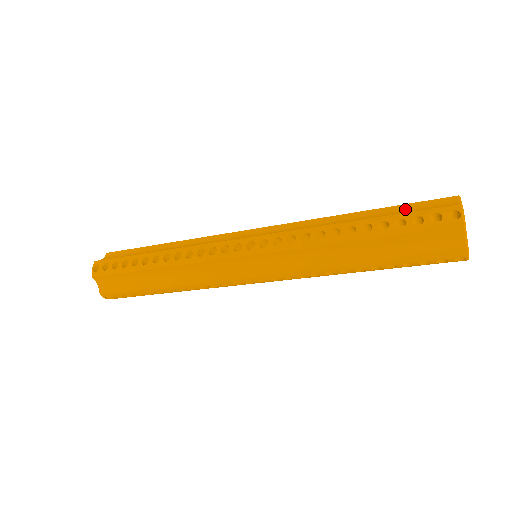
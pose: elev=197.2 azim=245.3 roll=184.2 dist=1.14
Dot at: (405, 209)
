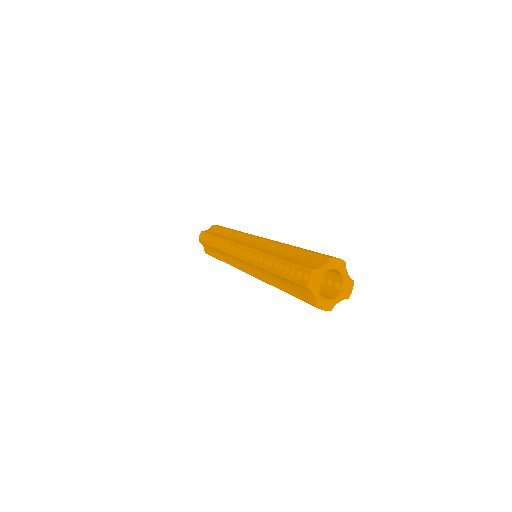
Dot at: (305, 256)
